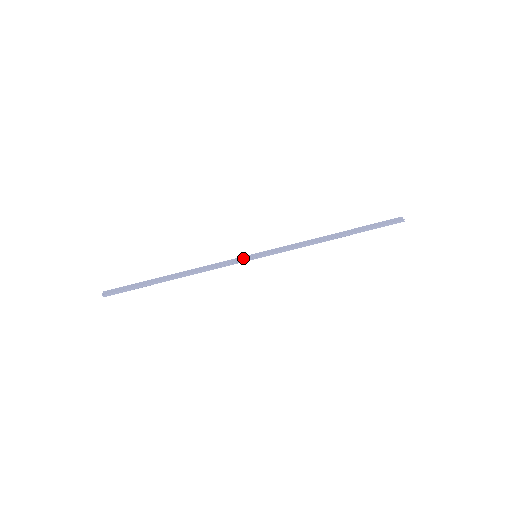
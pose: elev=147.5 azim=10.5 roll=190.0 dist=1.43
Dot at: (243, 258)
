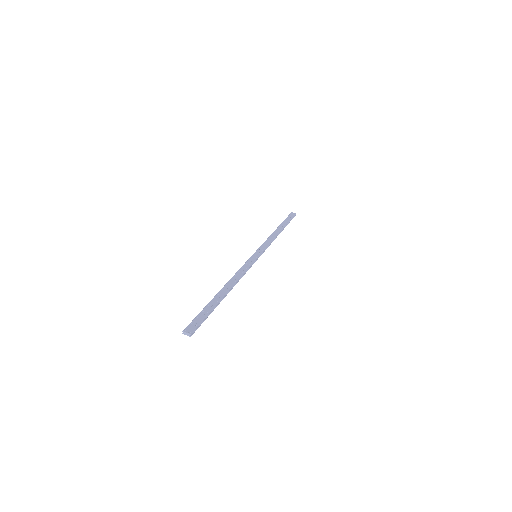
Dot at: (252, 259)
